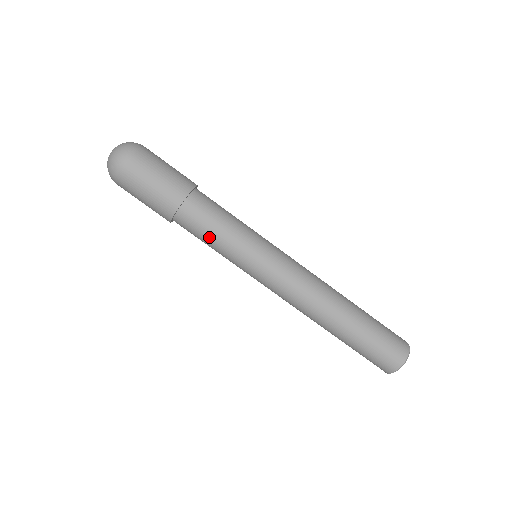
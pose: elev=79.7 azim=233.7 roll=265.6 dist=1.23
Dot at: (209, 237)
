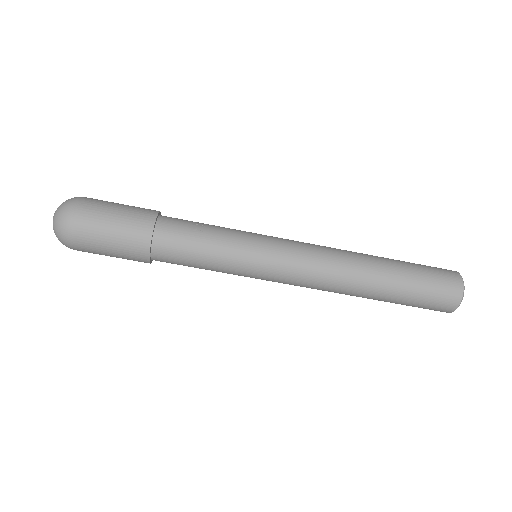
Dot at: (196, 267)
